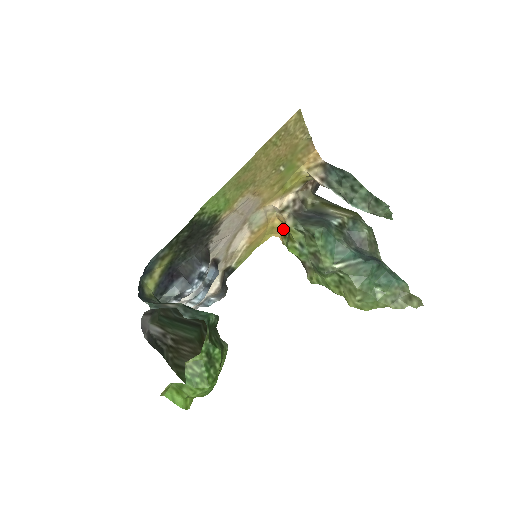
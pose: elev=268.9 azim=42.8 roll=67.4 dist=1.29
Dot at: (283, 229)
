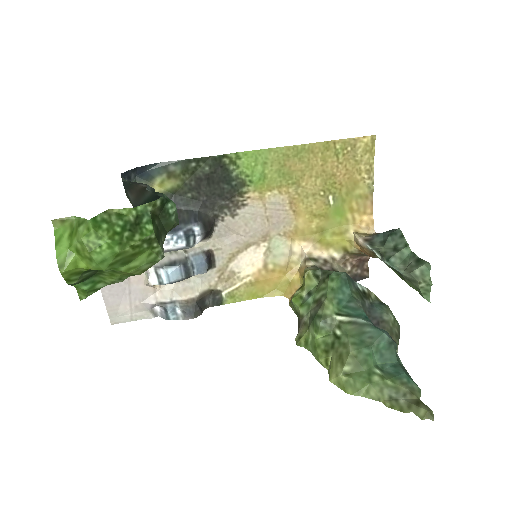
Dot at: (298, 288)
